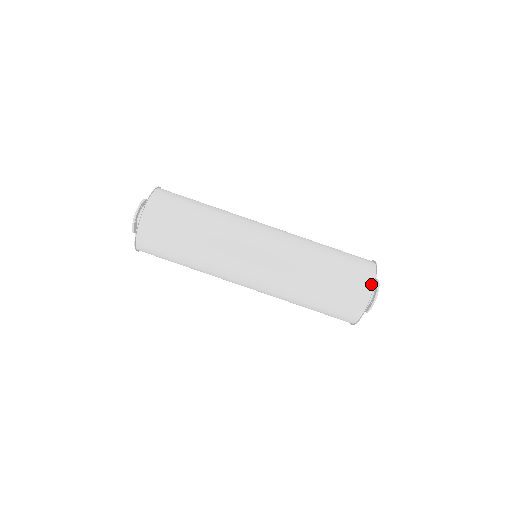
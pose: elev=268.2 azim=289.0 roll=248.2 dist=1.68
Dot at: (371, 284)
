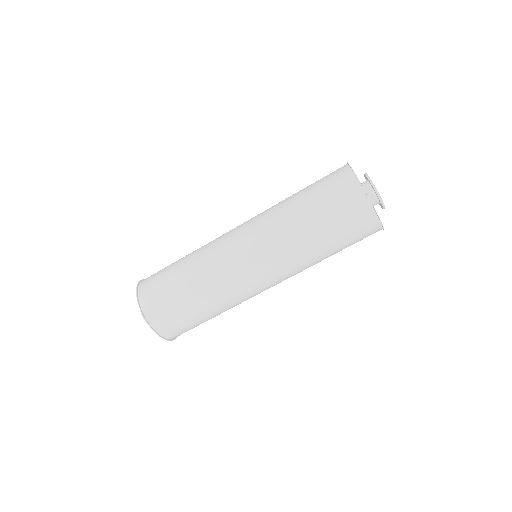
Dot at: (348, 170)
